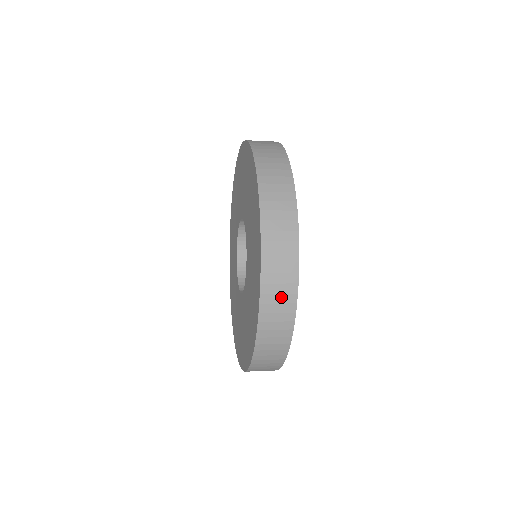
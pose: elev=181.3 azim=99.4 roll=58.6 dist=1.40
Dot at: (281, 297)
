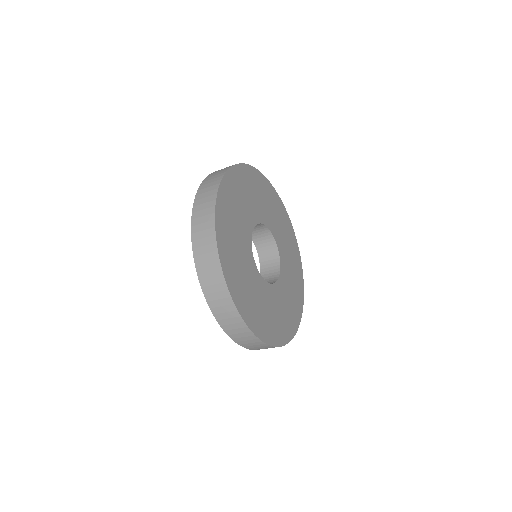
Dot at: (209, 264)
